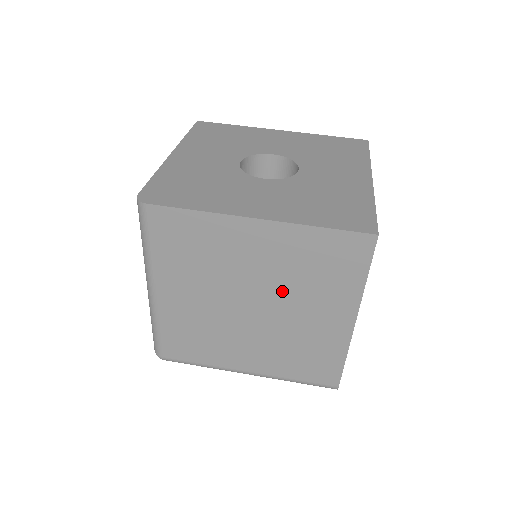
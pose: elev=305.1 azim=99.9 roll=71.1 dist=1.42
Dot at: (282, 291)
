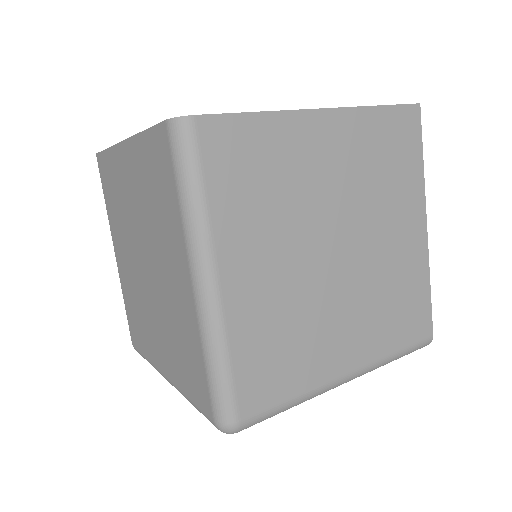
Dot at: (361, 210)
